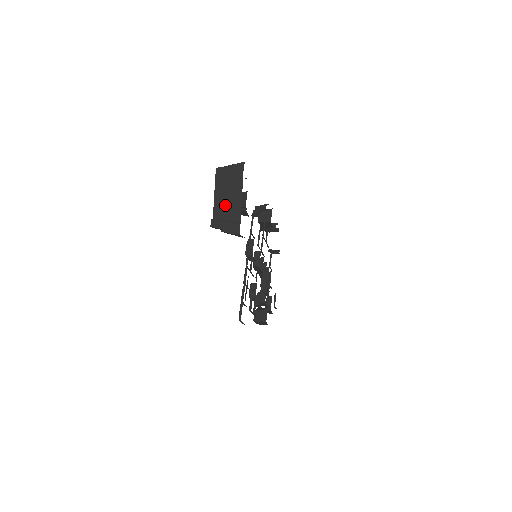
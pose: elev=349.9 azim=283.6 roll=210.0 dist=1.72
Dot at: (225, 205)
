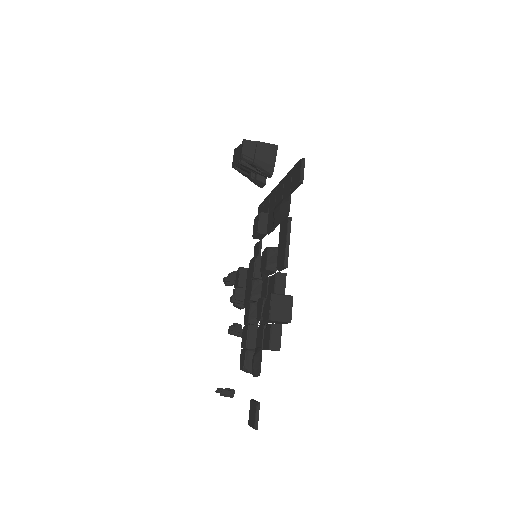
Dot at: occluded
